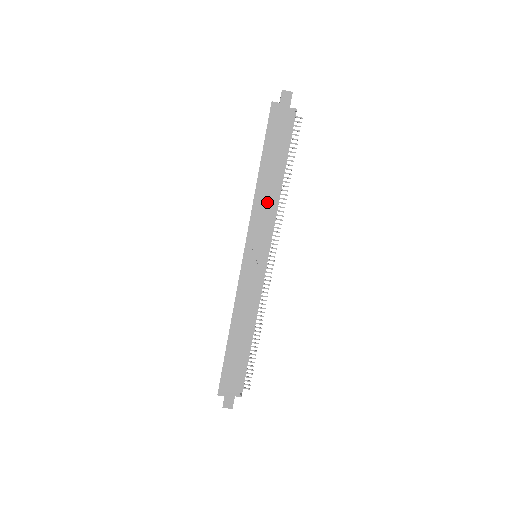
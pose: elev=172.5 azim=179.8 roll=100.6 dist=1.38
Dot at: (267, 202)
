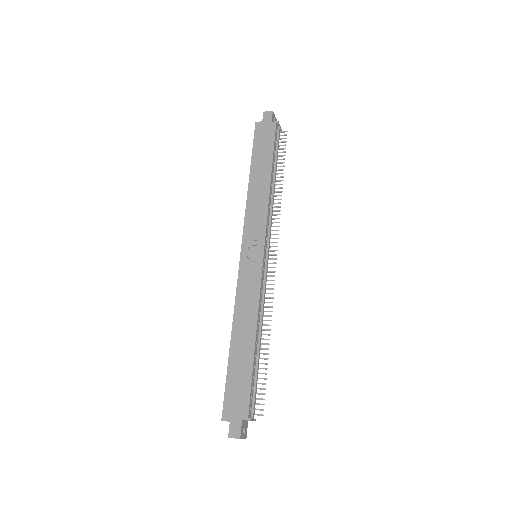
Dot at: (259, 200)
